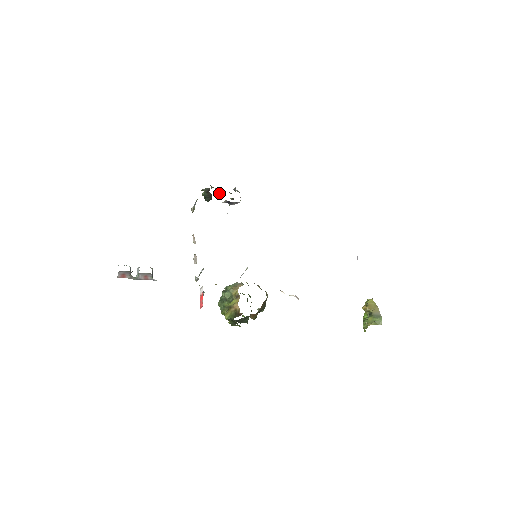
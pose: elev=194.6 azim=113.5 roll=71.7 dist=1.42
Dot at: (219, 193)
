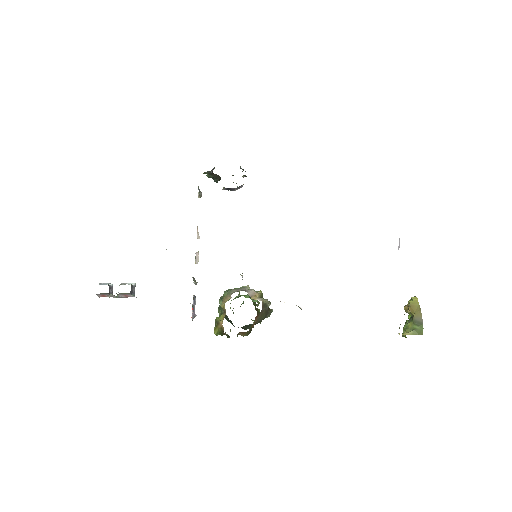
Dot at: occluded
